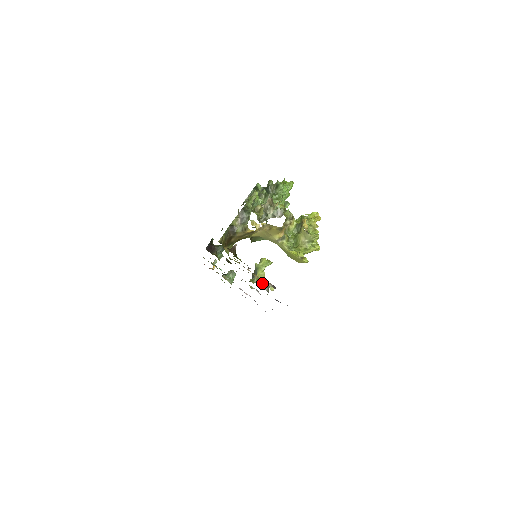
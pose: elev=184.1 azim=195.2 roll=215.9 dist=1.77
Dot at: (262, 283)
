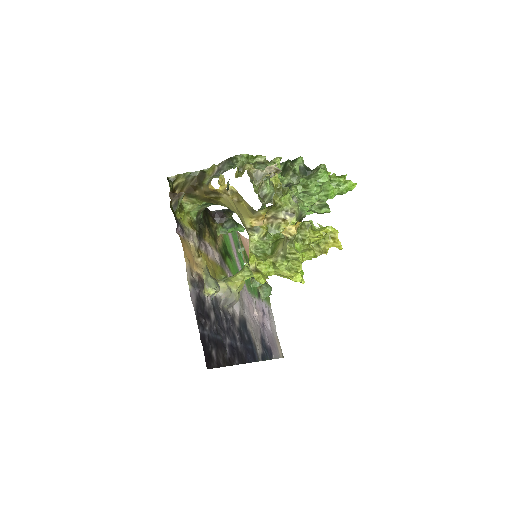
Dot at: (223, 284)
